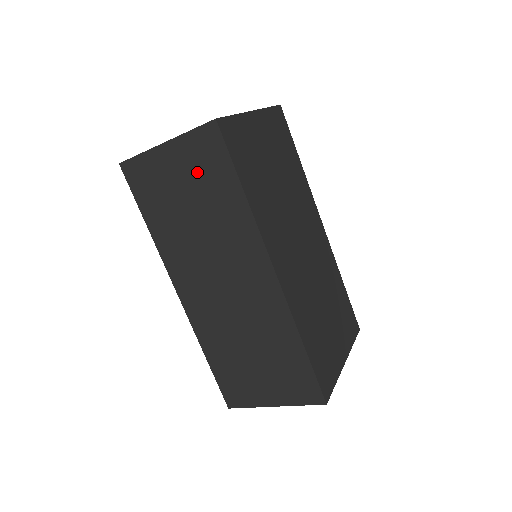
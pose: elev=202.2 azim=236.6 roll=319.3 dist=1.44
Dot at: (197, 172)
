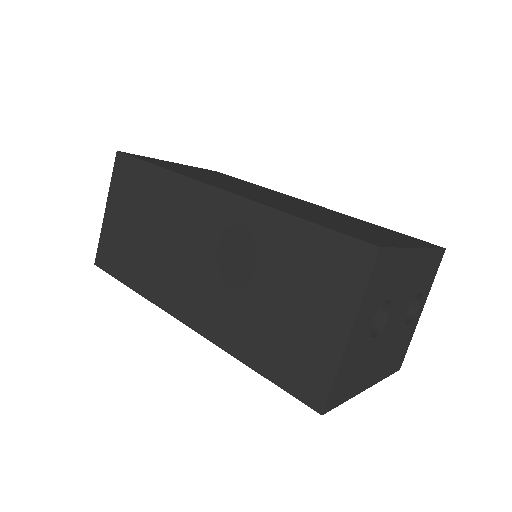
Dot at: (129, 198)
